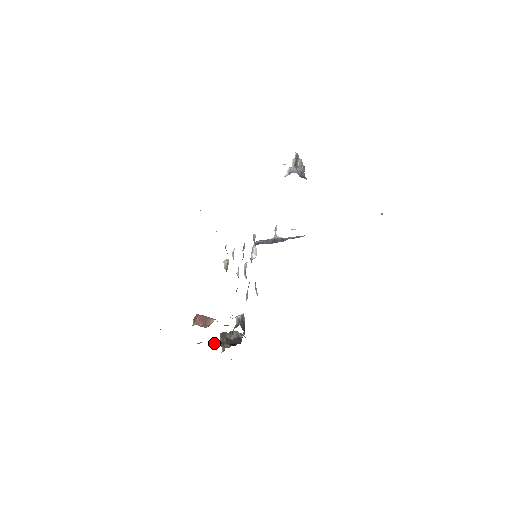
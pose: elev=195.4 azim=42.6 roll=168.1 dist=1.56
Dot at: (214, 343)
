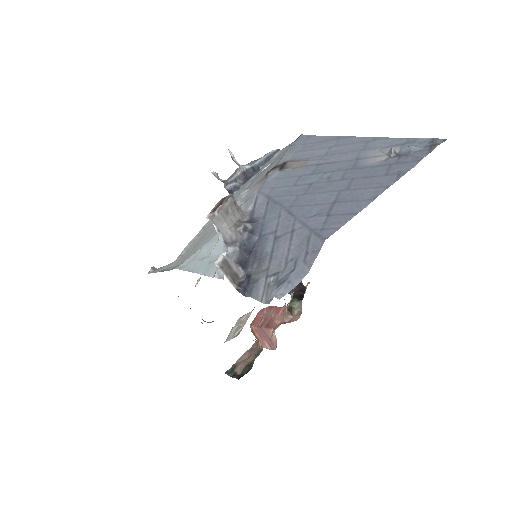
Dot at: (285, 316)
